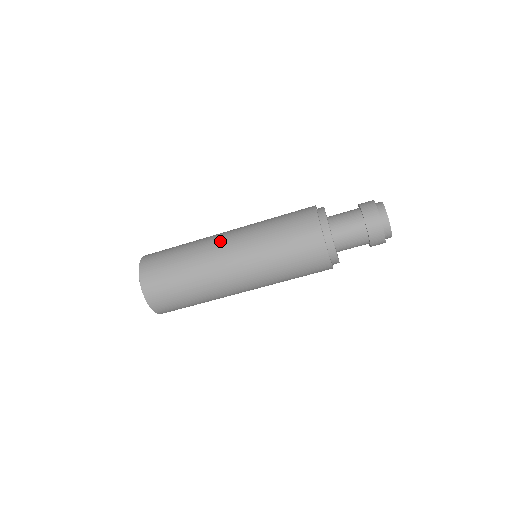
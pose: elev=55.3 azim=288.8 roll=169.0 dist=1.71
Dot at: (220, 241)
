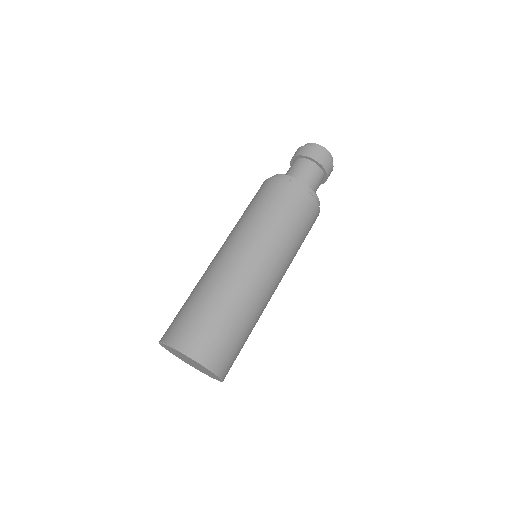
Dot at: (228, 259)
